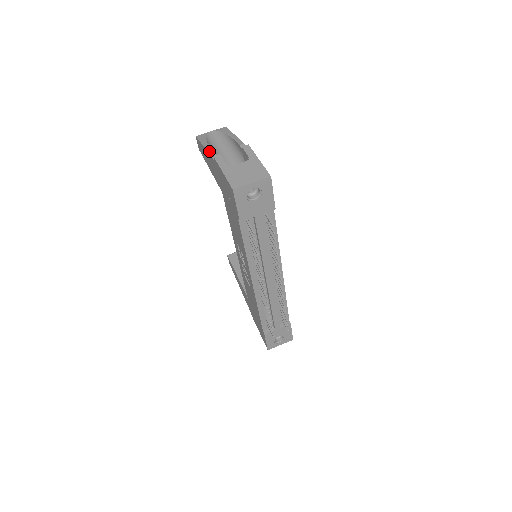
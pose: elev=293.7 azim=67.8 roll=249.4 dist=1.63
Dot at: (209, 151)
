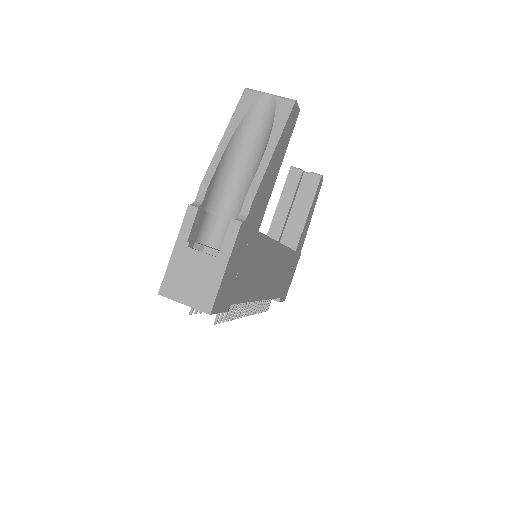
Dot at: (208, 170)
